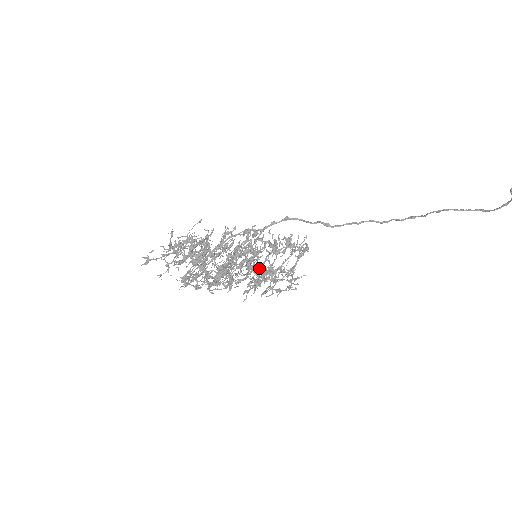
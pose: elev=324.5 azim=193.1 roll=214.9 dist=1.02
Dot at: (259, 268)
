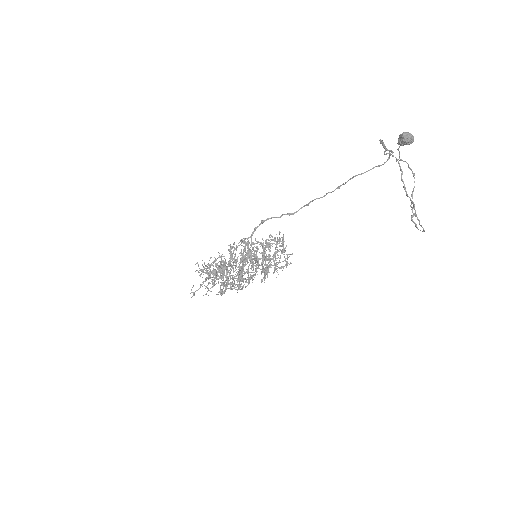
Dot at: (263, 257)
